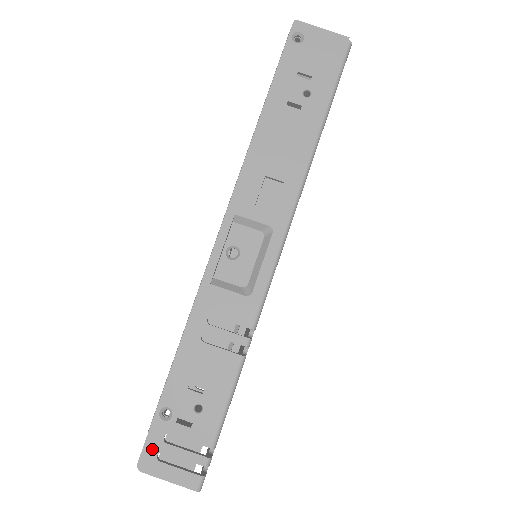
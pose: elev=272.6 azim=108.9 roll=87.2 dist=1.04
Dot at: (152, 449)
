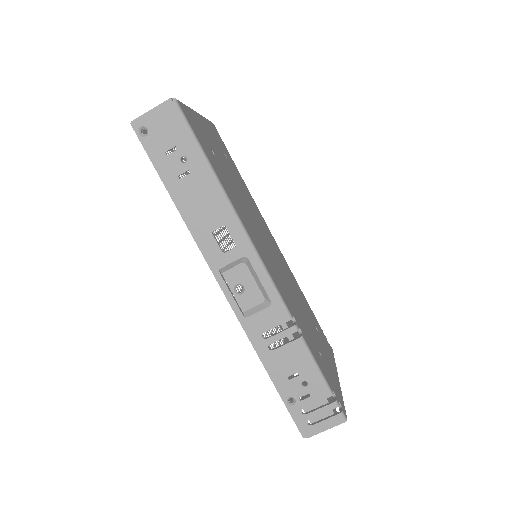
Dot at: (302, 423)
